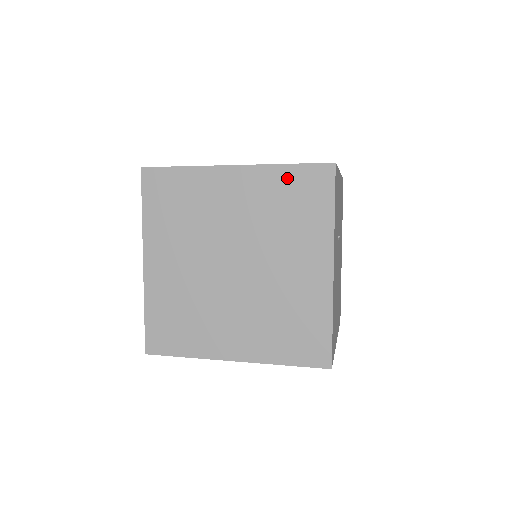
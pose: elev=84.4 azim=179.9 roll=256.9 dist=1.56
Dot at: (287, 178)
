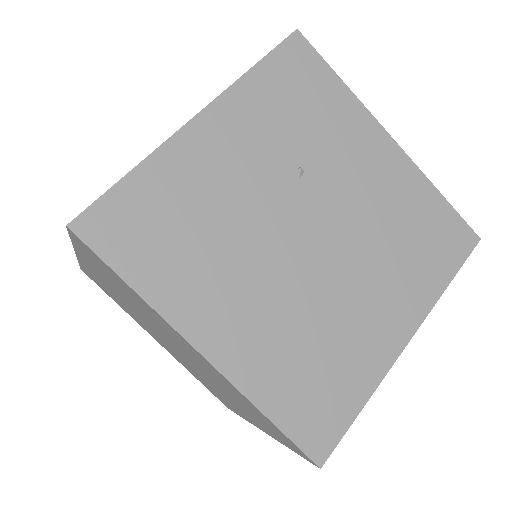
Dot at: occluded
